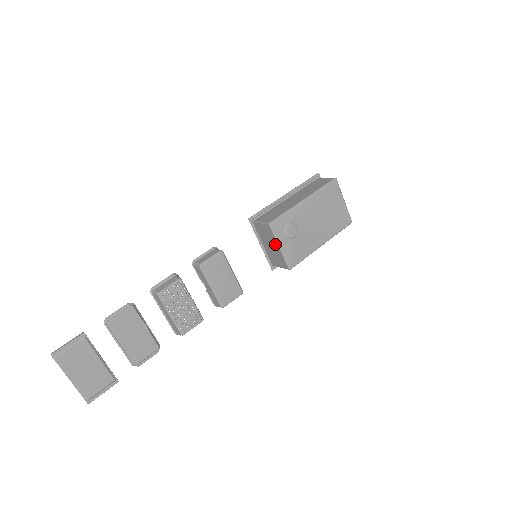
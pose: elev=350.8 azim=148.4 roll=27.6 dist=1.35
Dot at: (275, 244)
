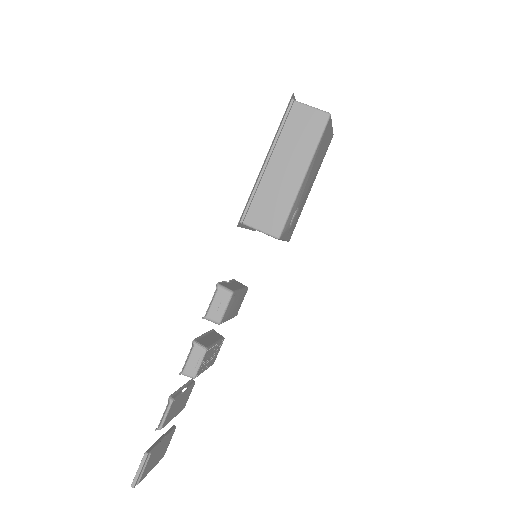
Dot at: occluded
